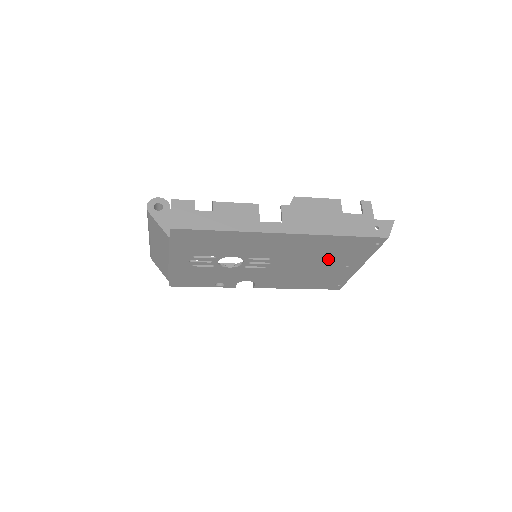
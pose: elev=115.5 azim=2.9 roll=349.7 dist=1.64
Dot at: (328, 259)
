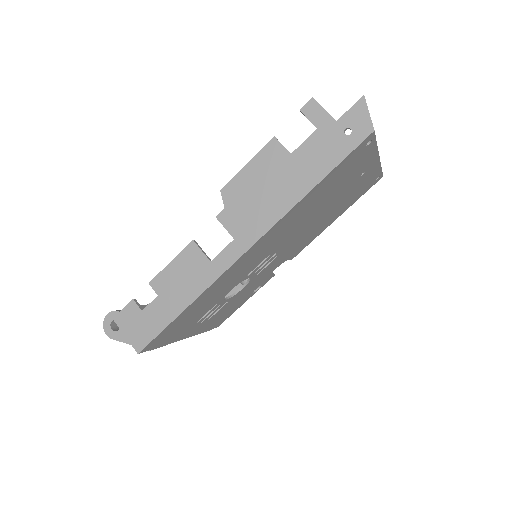
Dot at: (330, 197)
